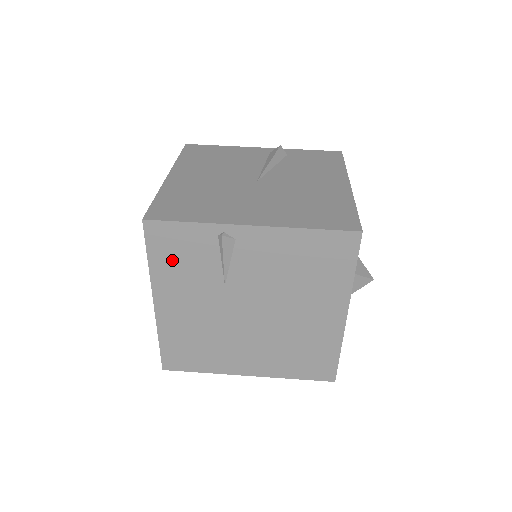
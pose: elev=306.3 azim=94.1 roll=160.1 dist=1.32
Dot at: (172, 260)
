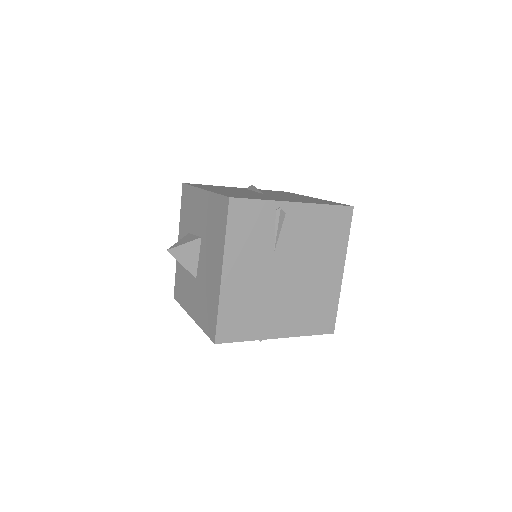
Dot at: (243, 231)
